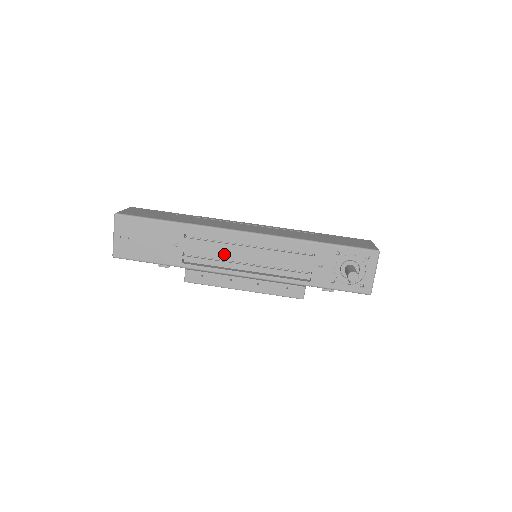
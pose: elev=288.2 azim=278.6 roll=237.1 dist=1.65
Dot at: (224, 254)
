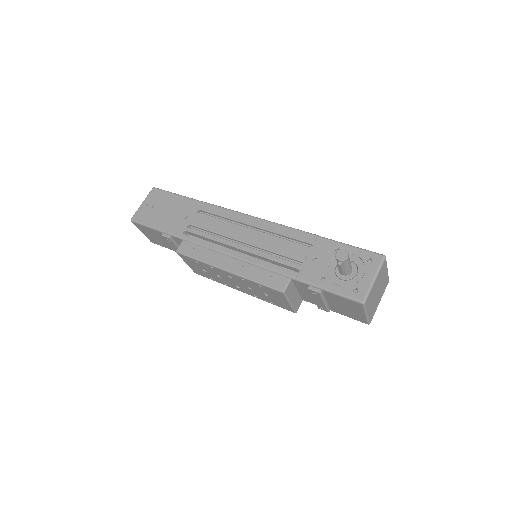
Dot at: (224, 232)
